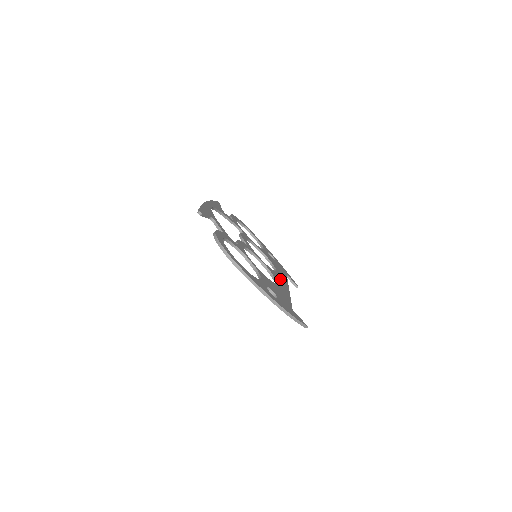
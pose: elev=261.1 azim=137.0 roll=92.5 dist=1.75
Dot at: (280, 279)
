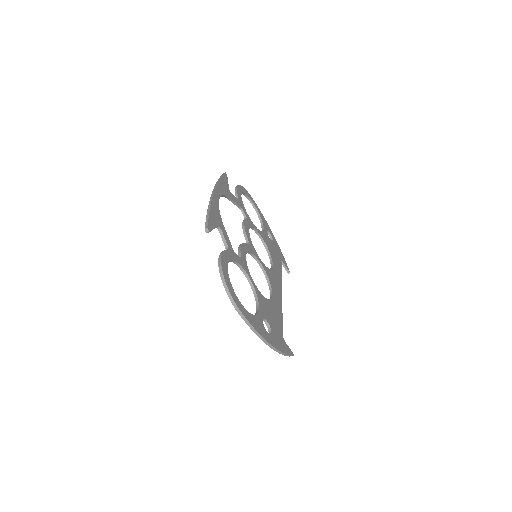
Dot at: (275, 281)
